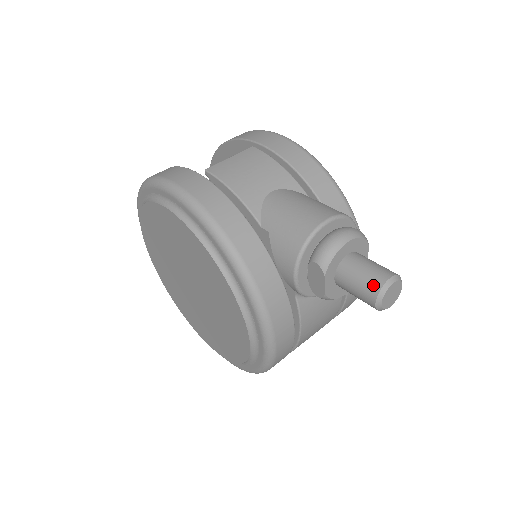
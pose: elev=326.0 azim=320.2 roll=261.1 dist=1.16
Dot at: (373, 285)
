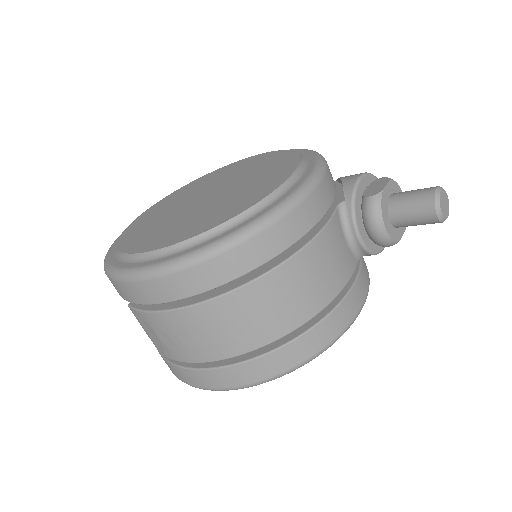
Dot at: occluded
